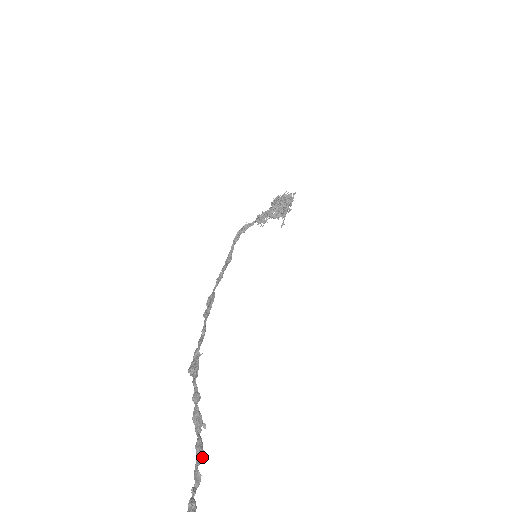
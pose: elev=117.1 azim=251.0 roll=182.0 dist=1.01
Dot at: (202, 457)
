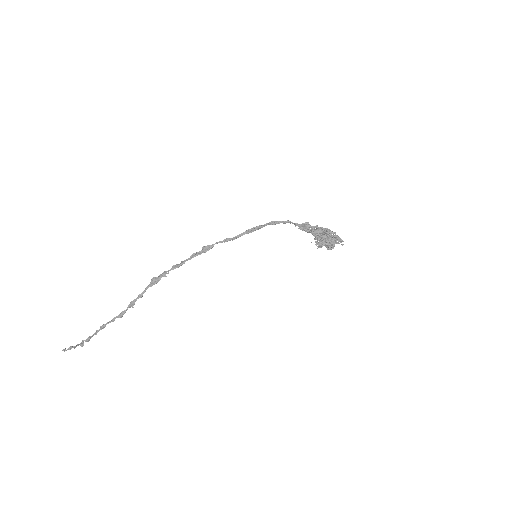
Dot at: (120, 317)
